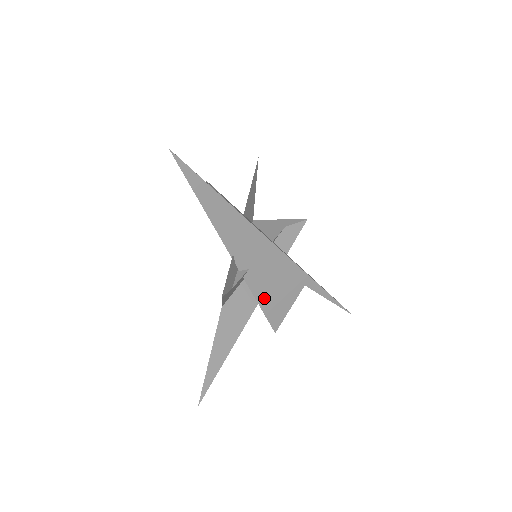
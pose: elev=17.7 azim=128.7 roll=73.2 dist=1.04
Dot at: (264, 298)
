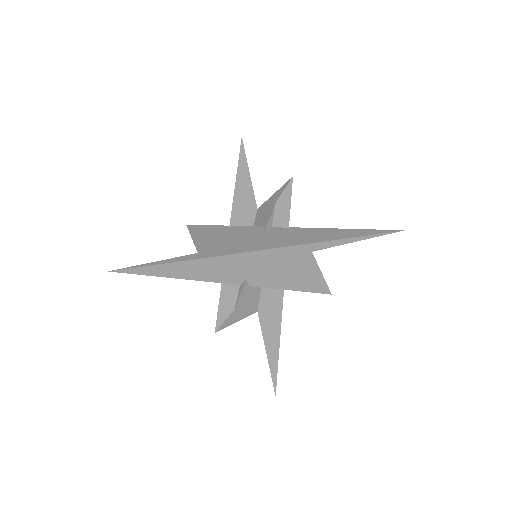
Dot at: (286, 284)
